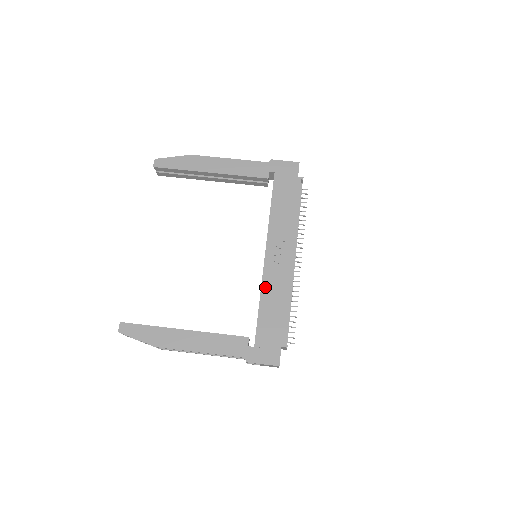
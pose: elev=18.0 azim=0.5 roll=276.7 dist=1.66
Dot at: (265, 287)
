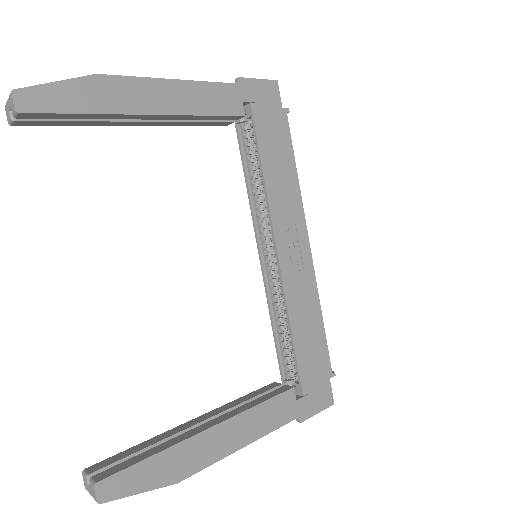
Dot at: (292, 304)
